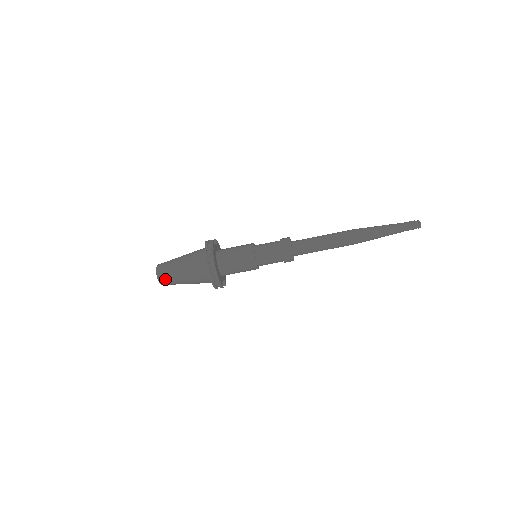
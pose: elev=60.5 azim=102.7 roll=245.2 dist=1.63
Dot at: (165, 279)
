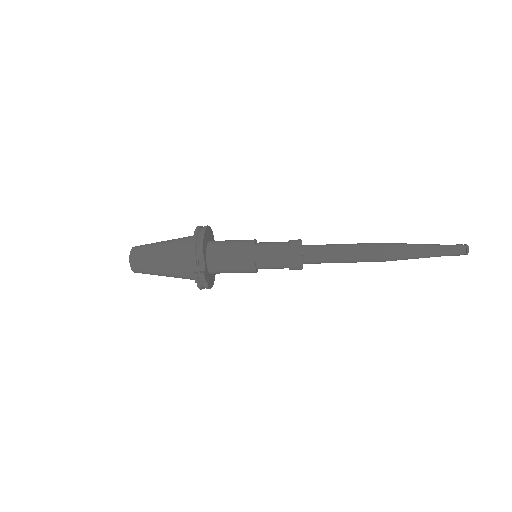
Dot at: occluded
